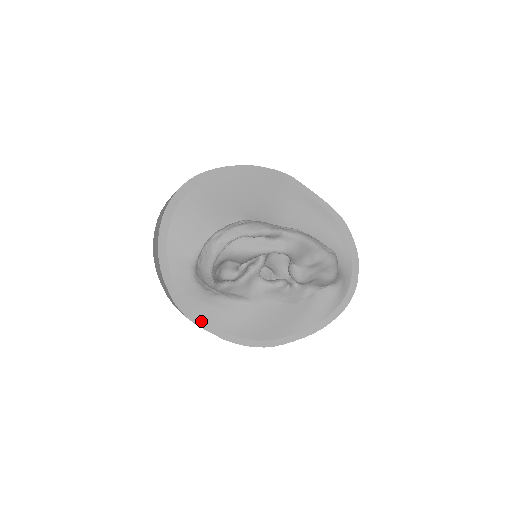
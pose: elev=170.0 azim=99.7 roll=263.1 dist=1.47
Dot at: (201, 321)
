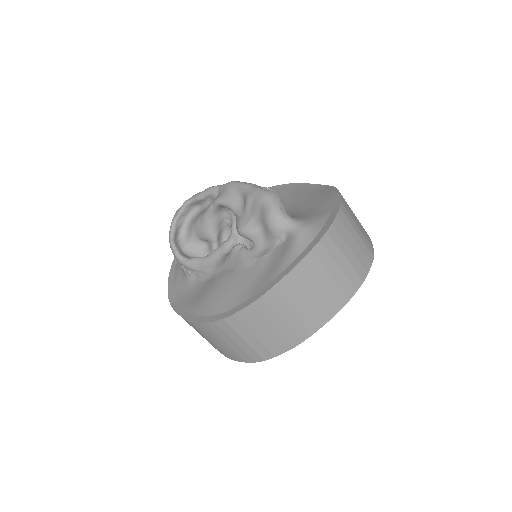
Dot at: (178, 306)
